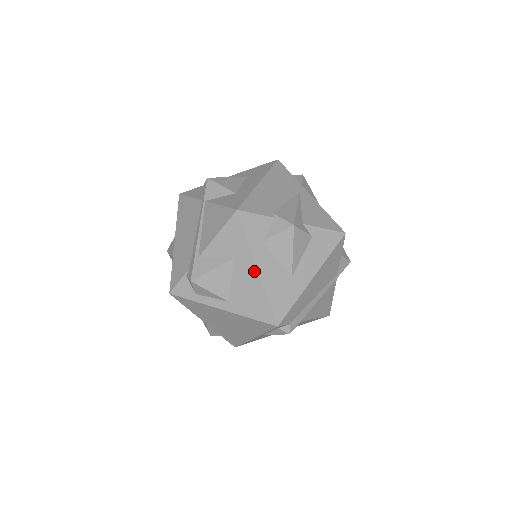
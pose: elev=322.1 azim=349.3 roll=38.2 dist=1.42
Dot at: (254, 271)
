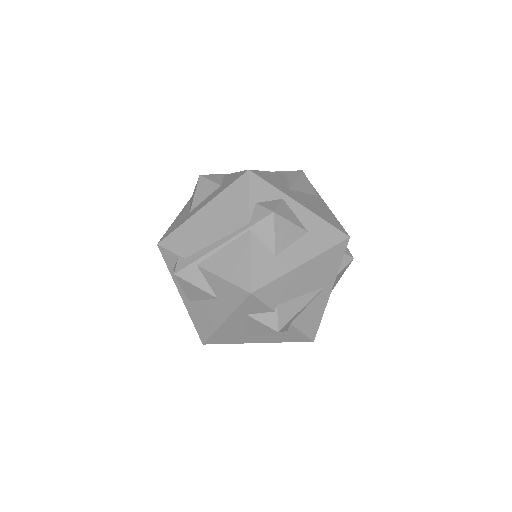
Dot at: (221, 319)
